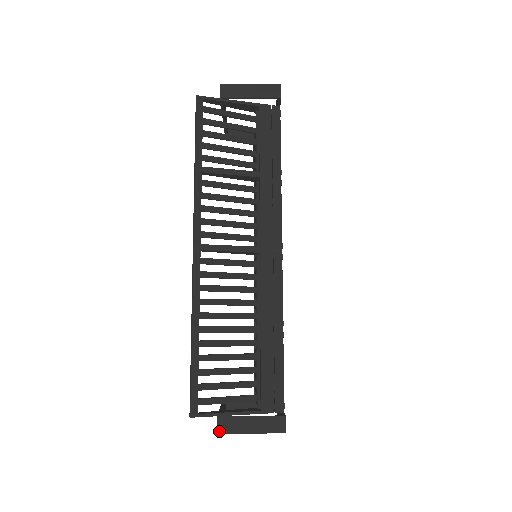
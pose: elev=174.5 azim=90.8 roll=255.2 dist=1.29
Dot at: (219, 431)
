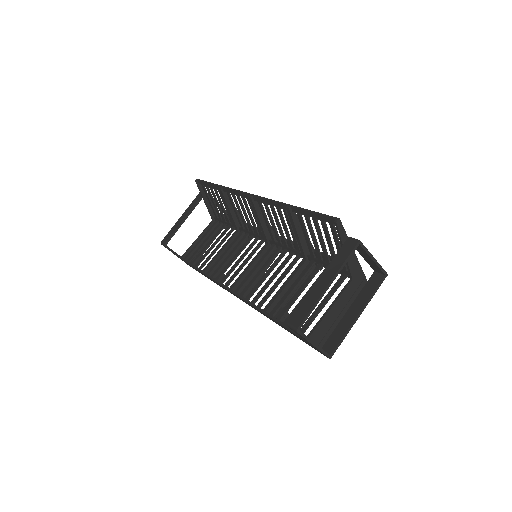
Dot at: (359, 241)
